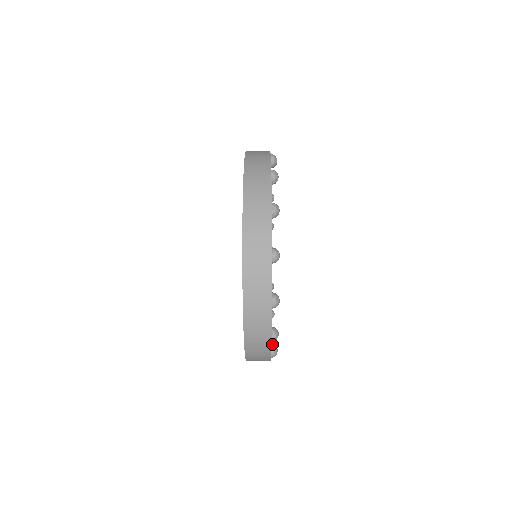
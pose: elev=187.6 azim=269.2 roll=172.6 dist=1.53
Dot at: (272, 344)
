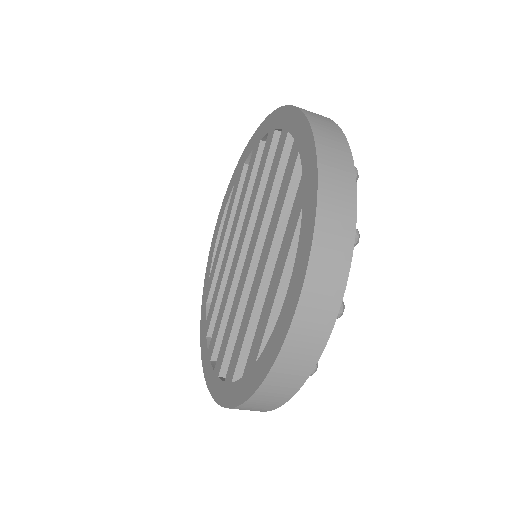
Dot at: occluded
